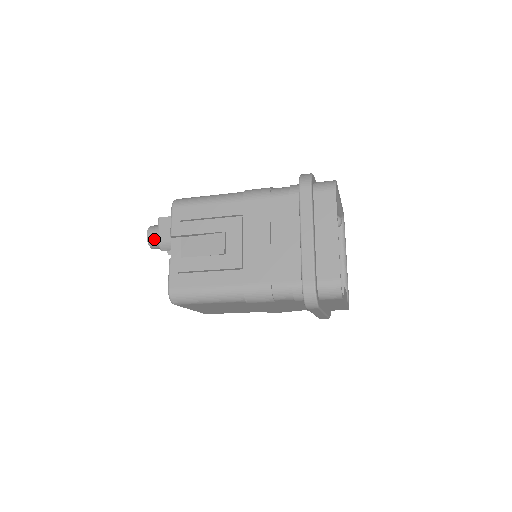
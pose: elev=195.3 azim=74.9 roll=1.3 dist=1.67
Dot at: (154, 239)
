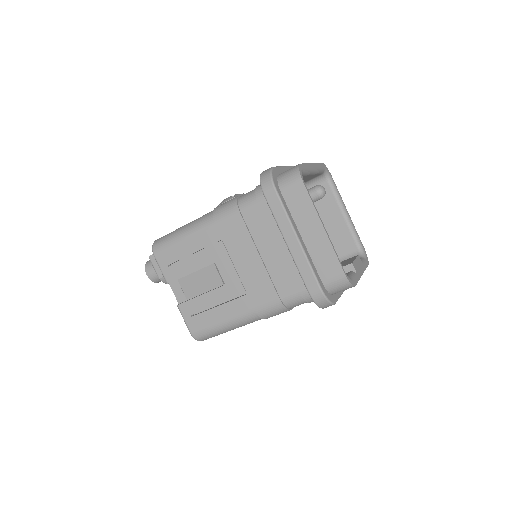
Dot at: (155, 276)
